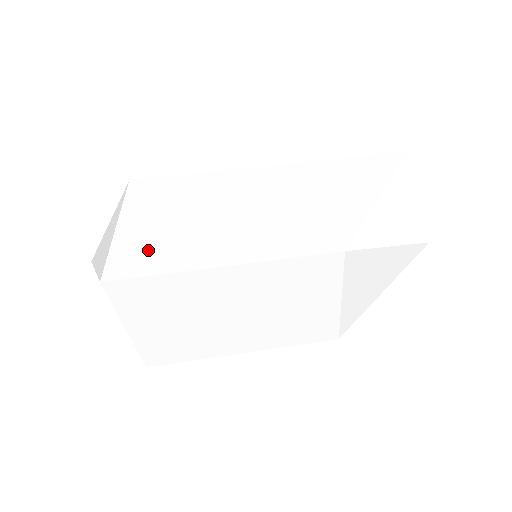
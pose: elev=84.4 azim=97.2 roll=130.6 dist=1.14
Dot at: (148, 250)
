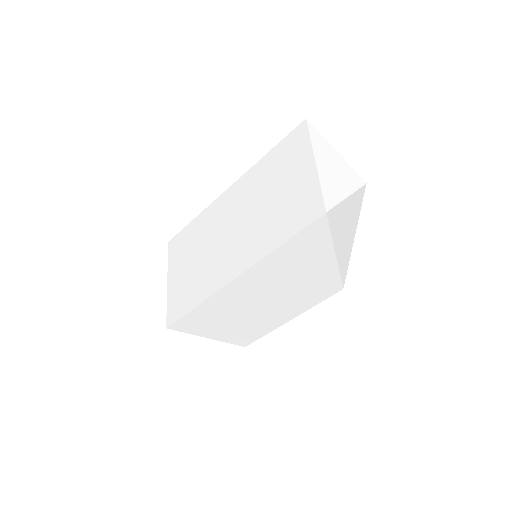
Dot at: (244, 335)
